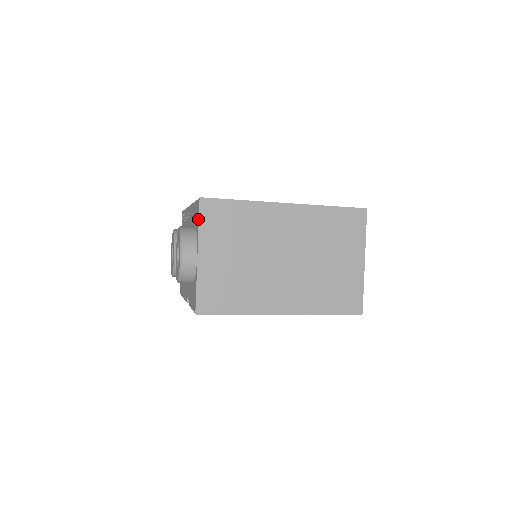
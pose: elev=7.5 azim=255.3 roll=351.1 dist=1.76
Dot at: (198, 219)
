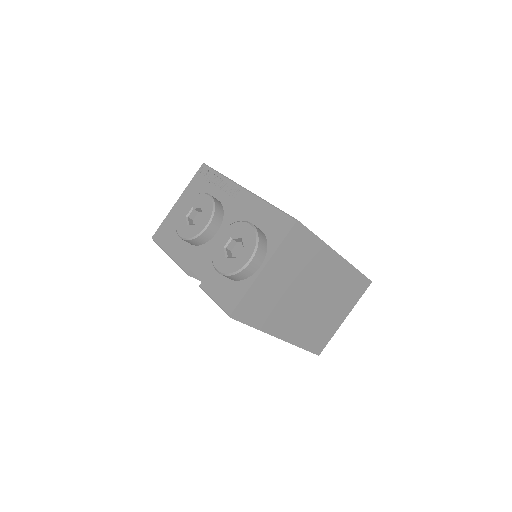
Dot at: (283, 237)
